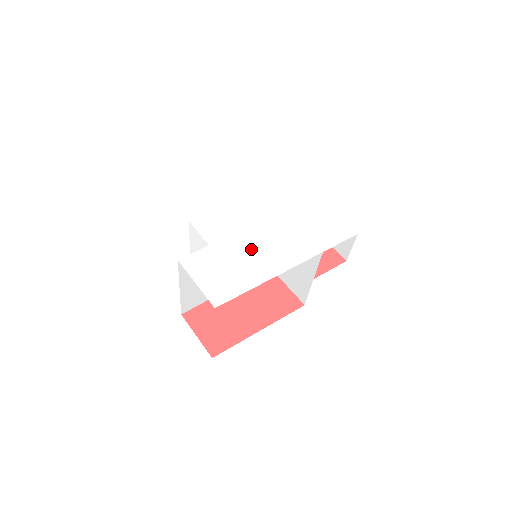
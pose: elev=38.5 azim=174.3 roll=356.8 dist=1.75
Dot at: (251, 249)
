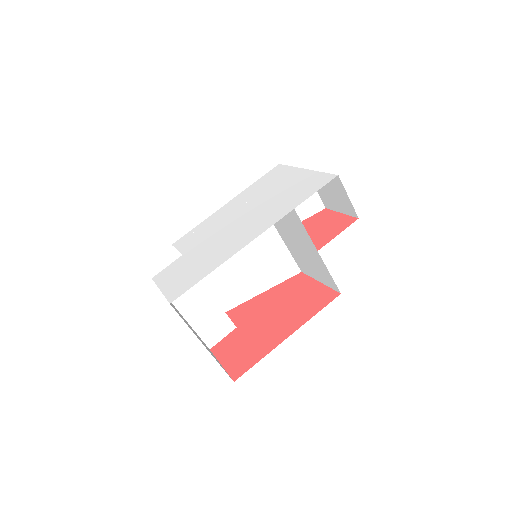
Dot at: (220, 240)
